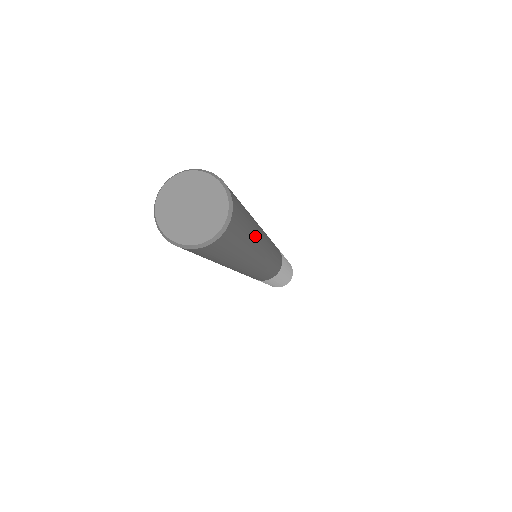
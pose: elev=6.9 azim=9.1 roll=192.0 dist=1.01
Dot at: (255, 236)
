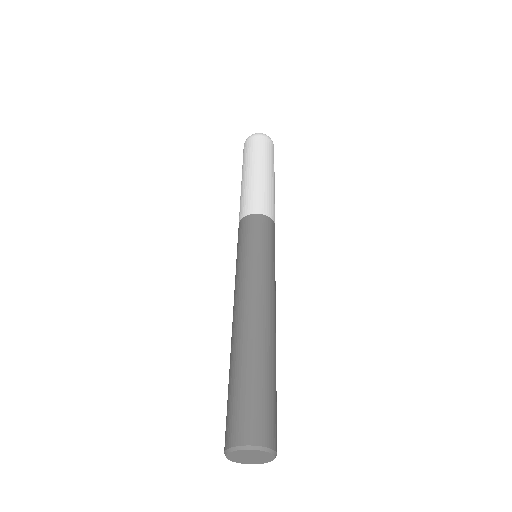
Dot at: occluded
